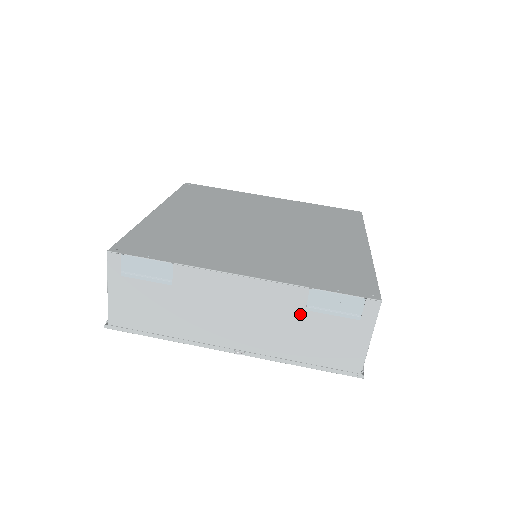
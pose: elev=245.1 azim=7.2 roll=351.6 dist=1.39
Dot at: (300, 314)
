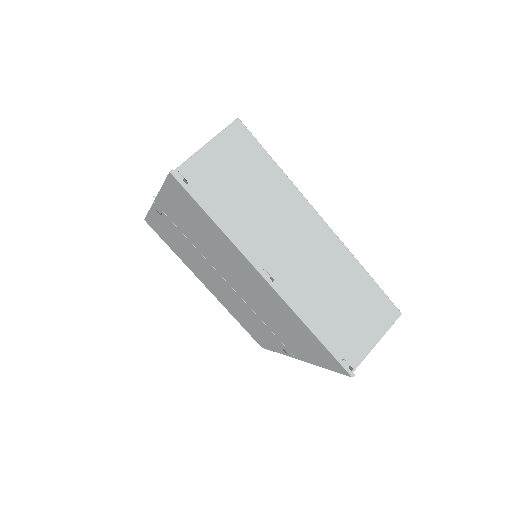
Dot at: occluded
